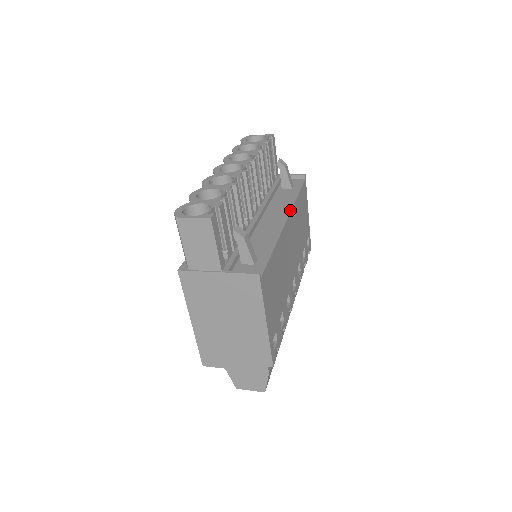
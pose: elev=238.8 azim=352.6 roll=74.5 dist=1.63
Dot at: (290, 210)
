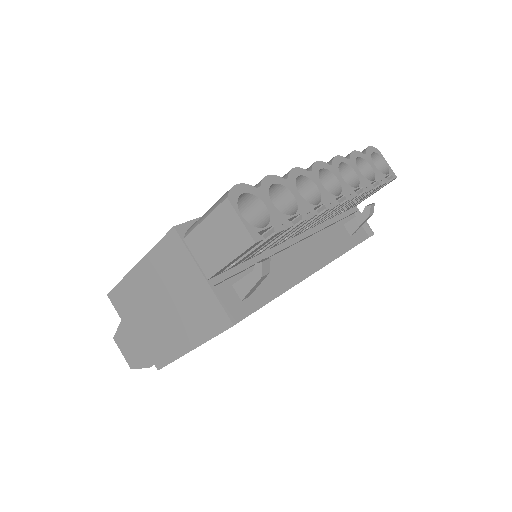
Dot at: (327, 263)
